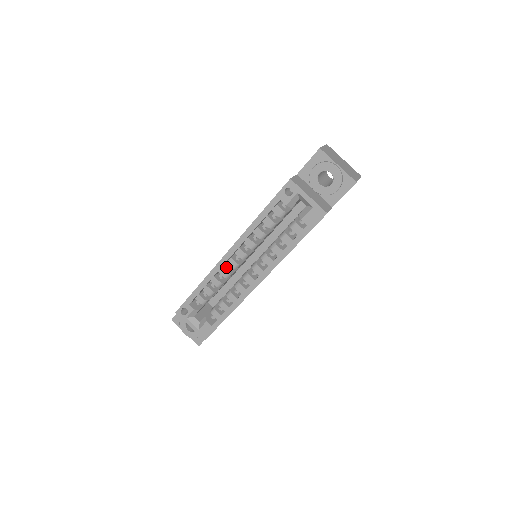
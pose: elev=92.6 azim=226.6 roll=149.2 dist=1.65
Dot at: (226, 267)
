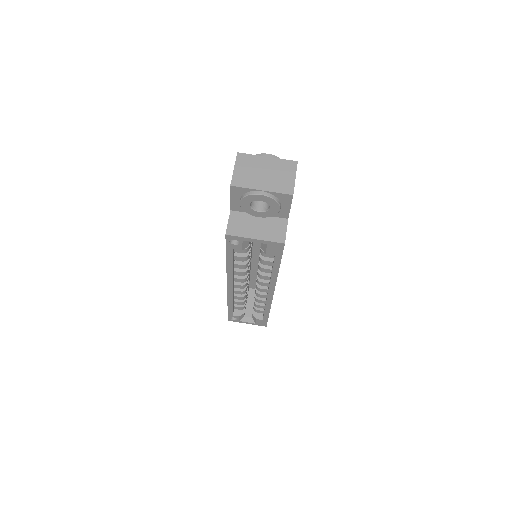
Dot at: occluded
